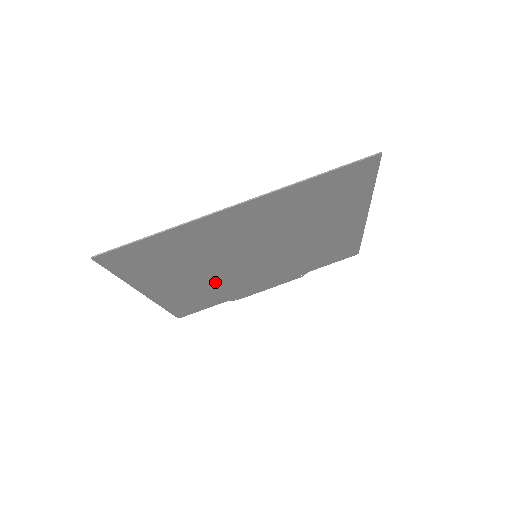
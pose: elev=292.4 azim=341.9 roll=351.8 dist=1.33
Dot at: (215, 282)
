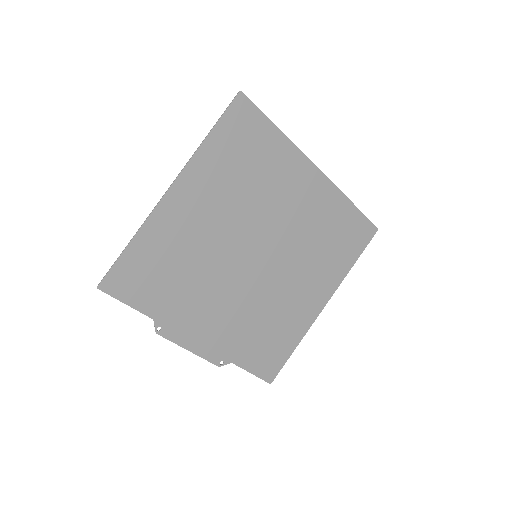
Dot at: (202, 255)
